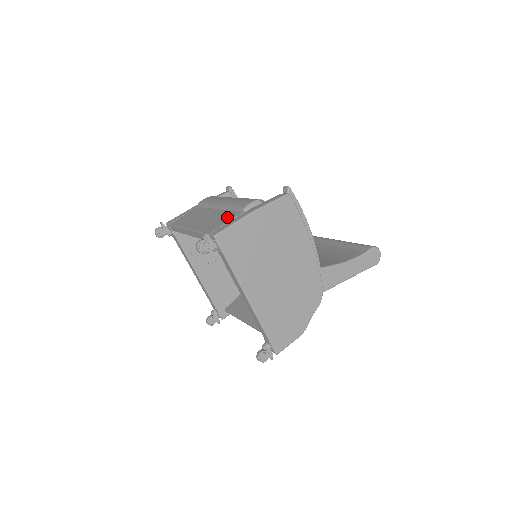
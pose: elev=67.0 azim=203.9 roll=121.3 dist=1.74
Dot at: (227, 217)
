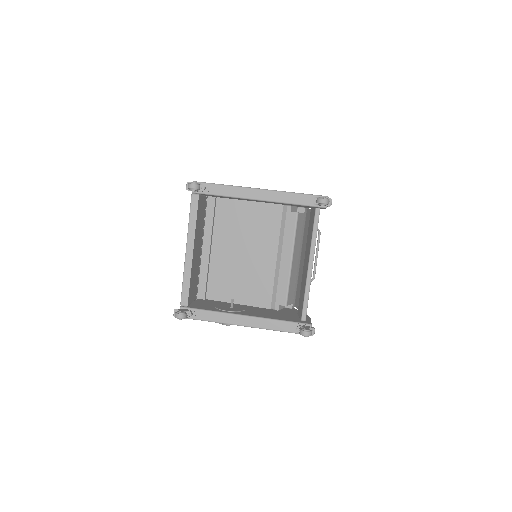
Dot at: occluded
